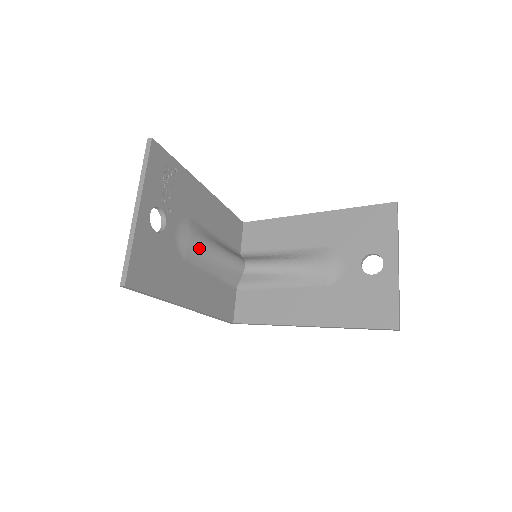
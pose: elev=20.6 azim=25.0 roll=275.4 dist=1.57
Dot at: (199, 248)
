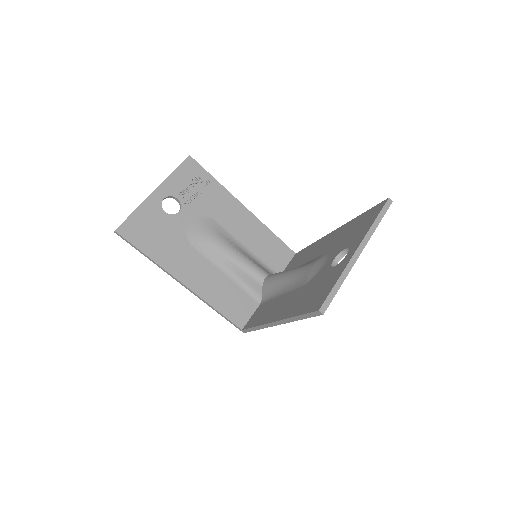
Dot at: (210, 241)
